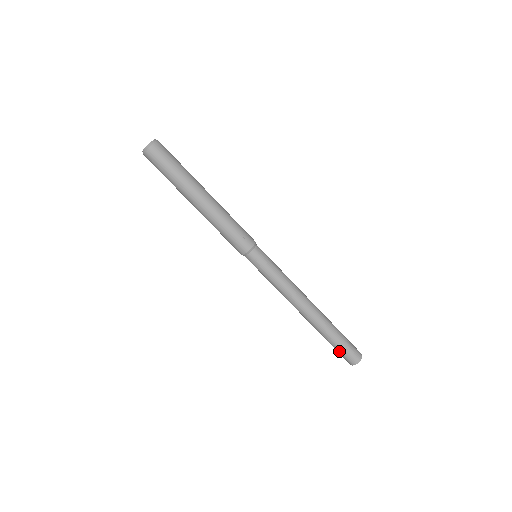
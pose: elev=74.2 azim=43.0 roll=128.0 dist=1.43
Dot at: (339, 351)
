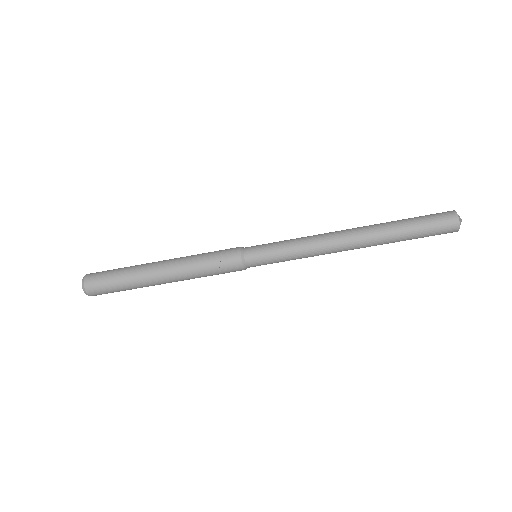
Dot at: occluded
